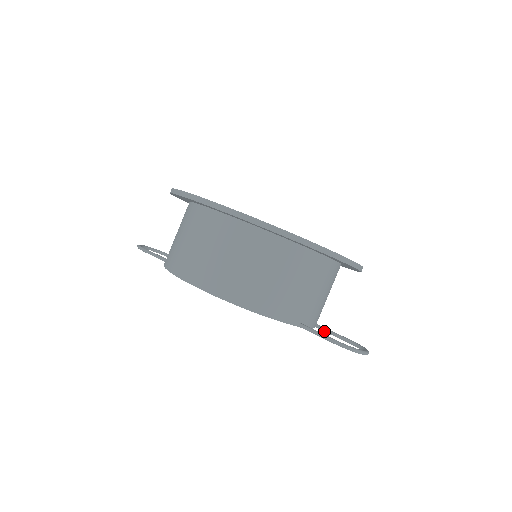
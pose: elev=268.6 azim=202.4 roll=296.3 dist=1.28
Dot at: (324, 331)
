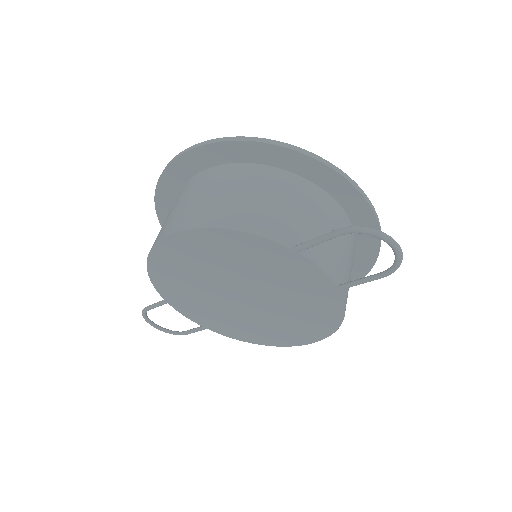
Dot at: (349, 284)
